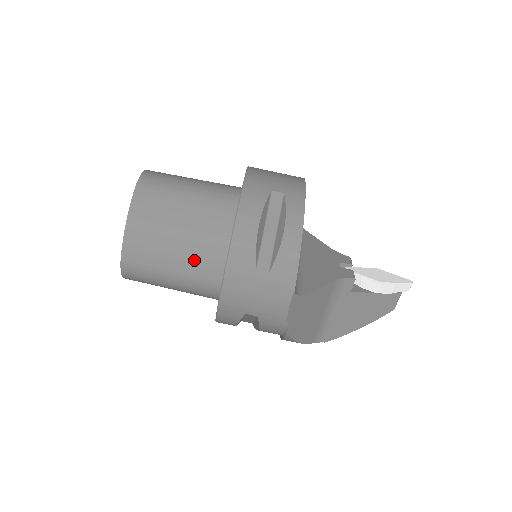
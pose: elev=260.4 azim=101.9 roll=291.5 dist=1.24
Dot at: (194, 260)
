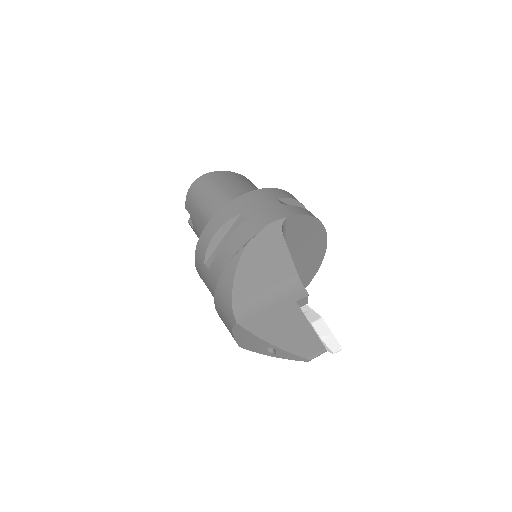
Dot at: occluded
